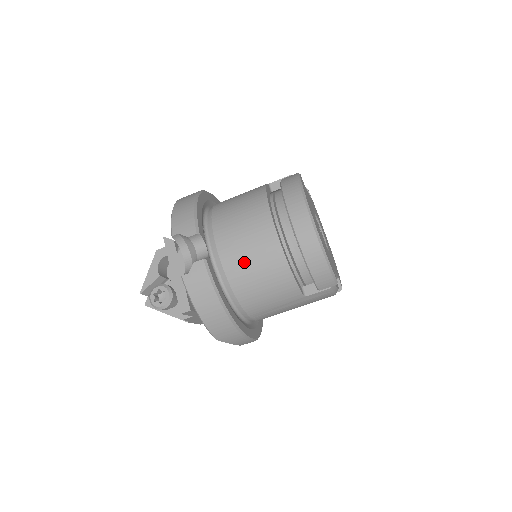
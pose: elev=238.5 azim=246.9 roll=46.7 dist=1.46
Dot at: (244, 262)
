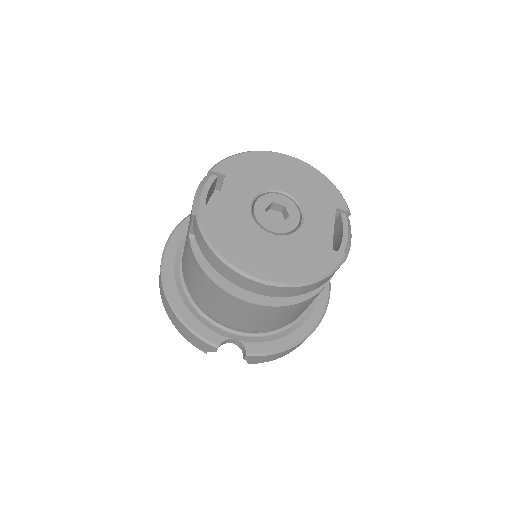
Dot at: (268, 324)
